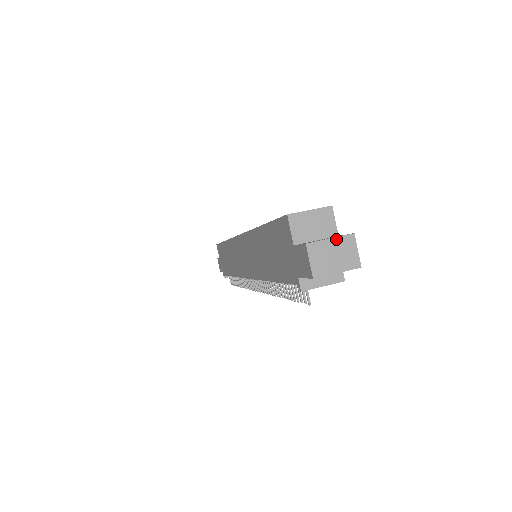
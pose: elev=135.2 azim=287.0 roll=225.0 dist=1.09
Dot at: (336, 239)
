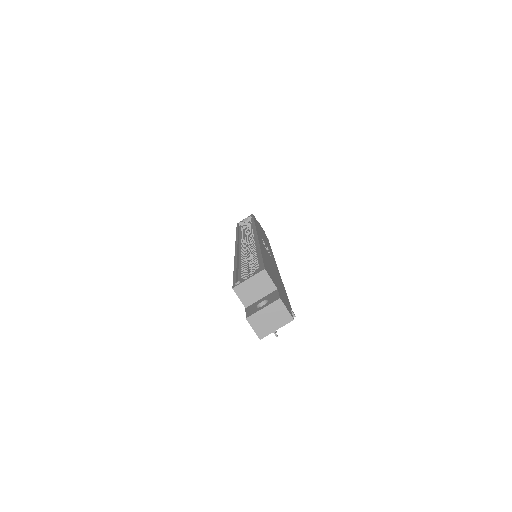
Dot at: (267, 307)
